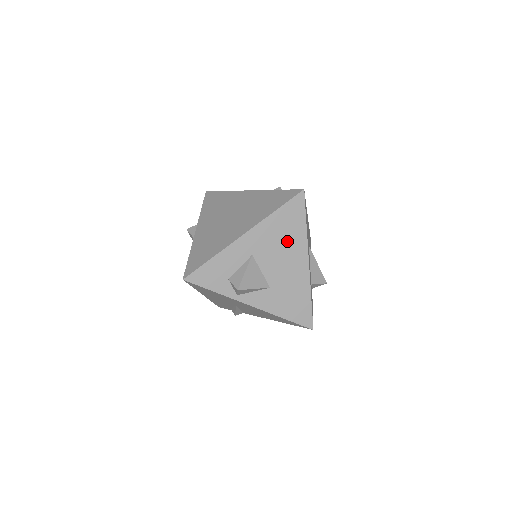
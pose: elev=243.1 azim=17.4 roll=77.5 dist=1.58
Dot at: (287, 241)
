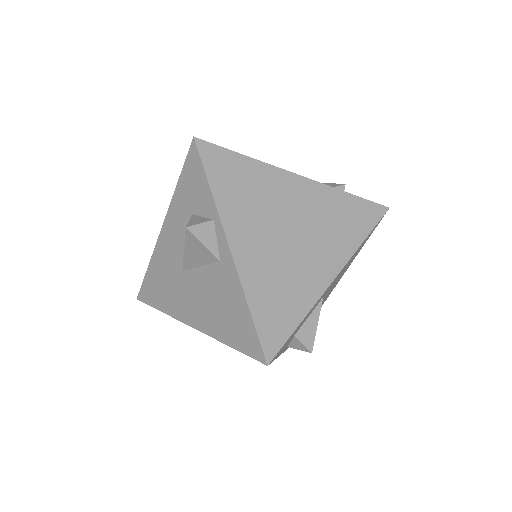
Dot at: (346, 268)
